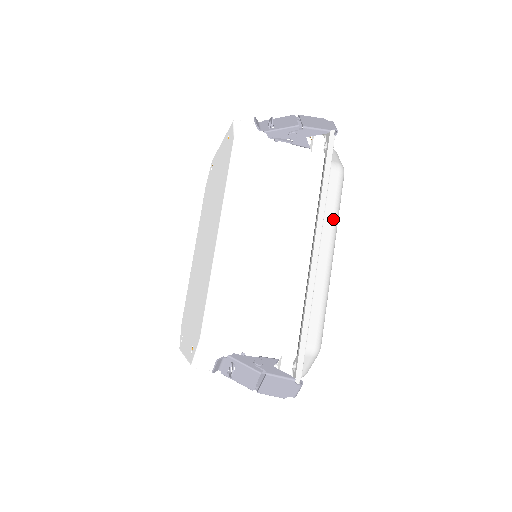
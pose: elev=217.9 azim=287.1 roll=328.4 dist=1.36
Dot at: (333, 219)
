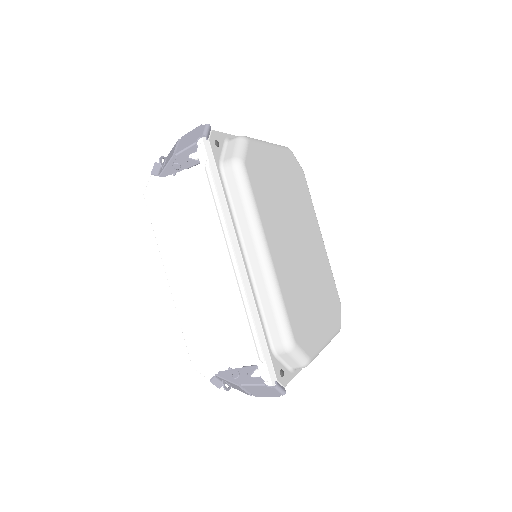
Dot at: (247, 218)
